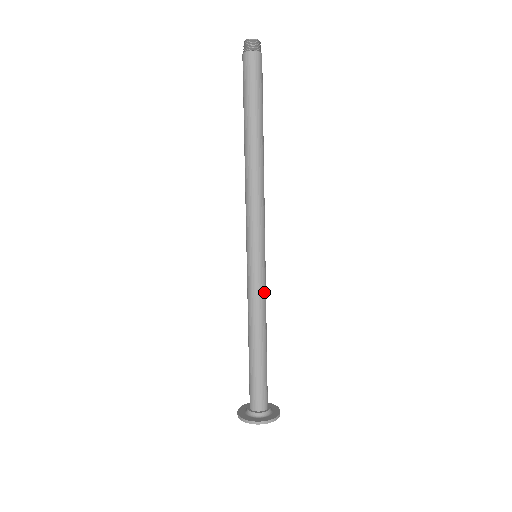
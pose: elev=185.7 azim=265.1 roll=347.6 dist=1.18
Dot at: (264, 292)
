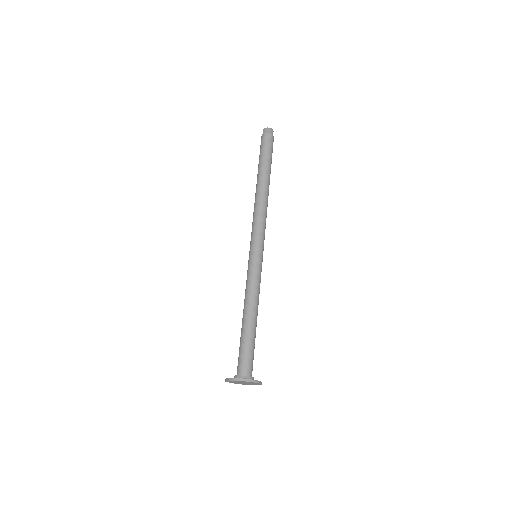
Dot at: (260, 281)
